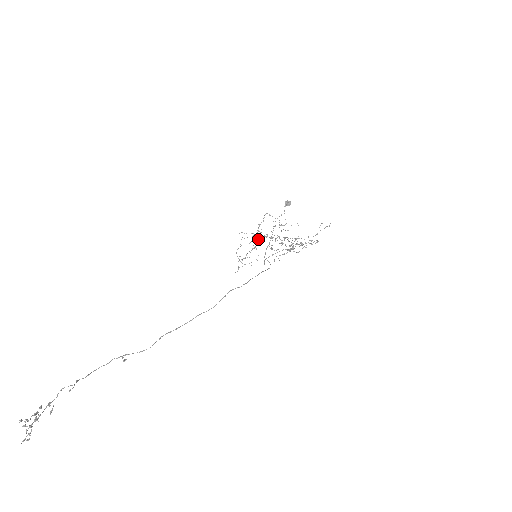
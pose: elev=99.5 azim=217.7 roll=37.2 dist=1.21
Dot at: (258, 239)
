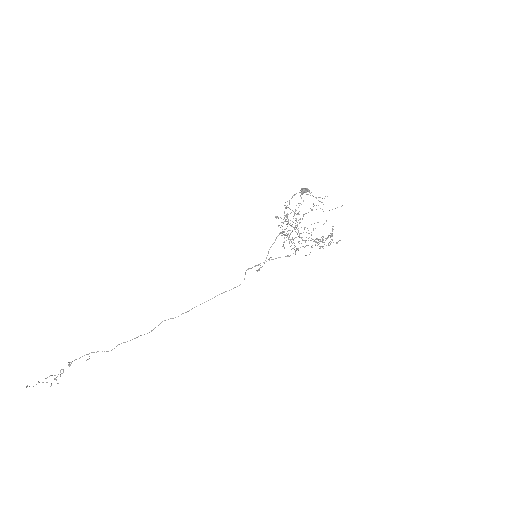
Dot at: occluded
